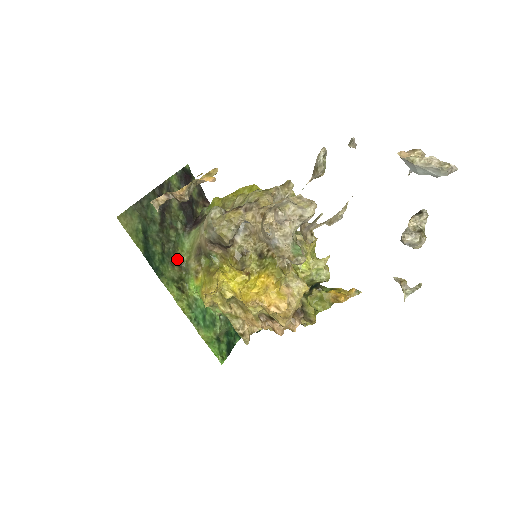
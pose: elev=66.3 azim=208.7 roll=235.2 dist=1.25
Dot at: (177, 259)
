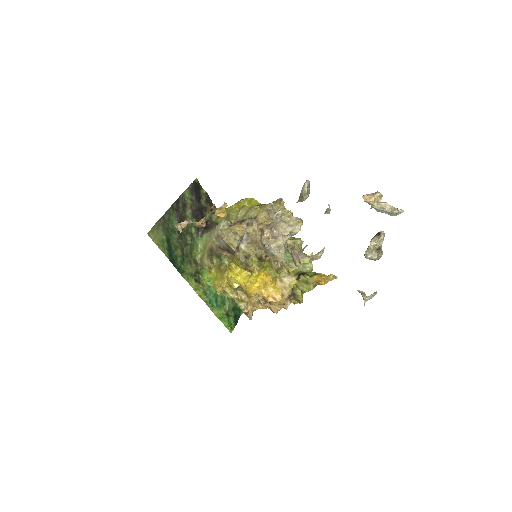
Dot at: (193, 258)
